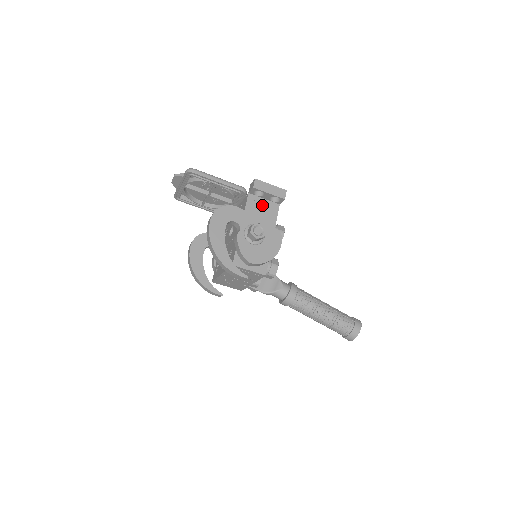
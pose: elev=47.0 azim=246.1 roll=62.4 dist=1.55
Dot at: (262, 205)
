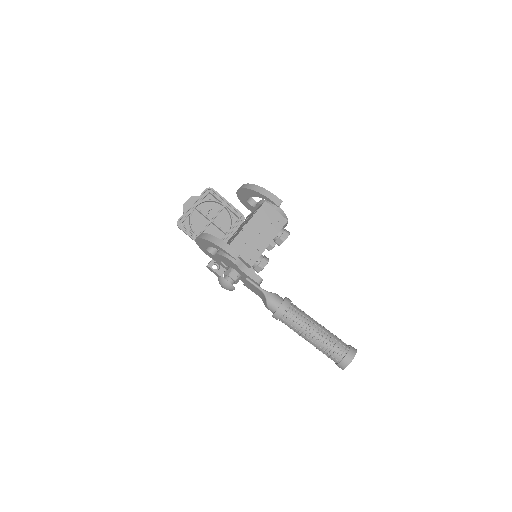
Dot at: occluded
